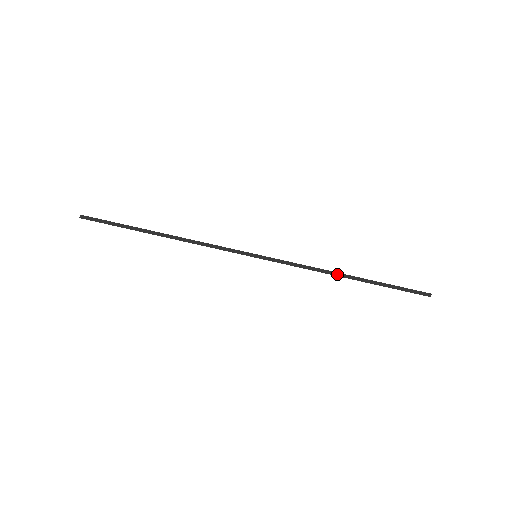
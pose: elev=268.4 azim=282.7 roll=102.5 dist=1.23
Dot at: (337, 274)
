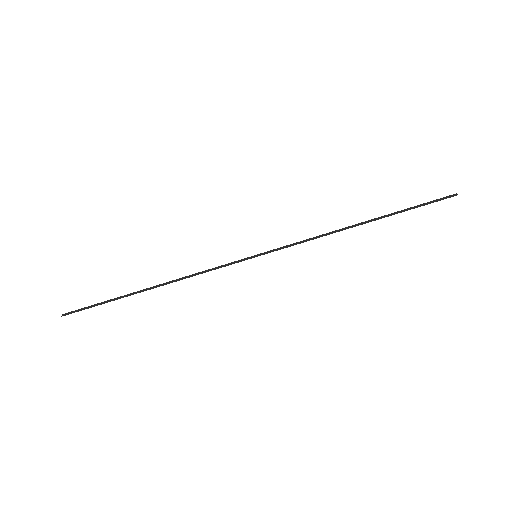
Dot at: (348, 228)
